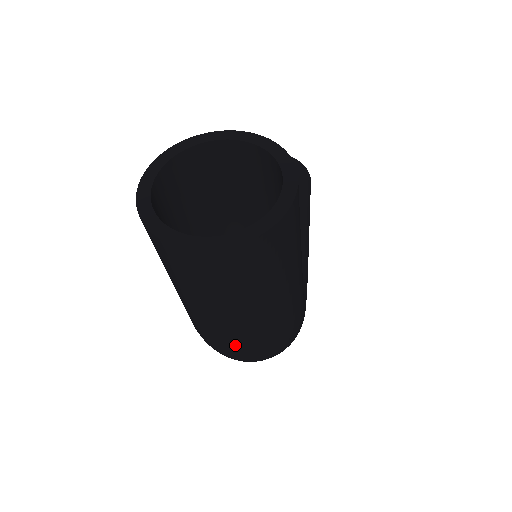
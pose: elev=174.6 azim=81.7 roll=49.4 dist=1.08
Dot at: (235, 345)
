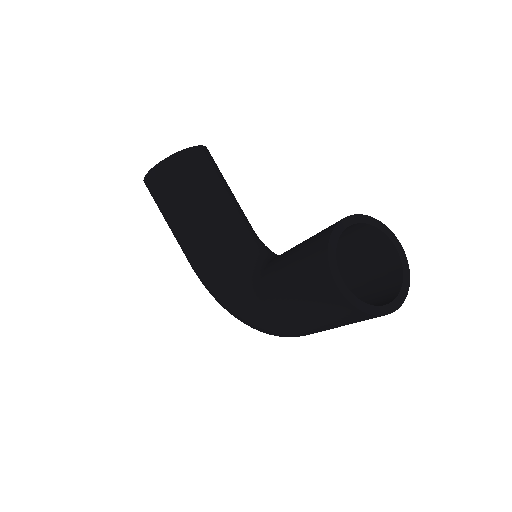
Dot at: occluded
